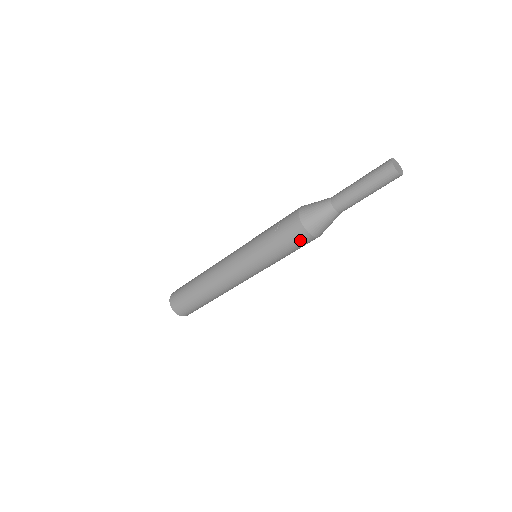
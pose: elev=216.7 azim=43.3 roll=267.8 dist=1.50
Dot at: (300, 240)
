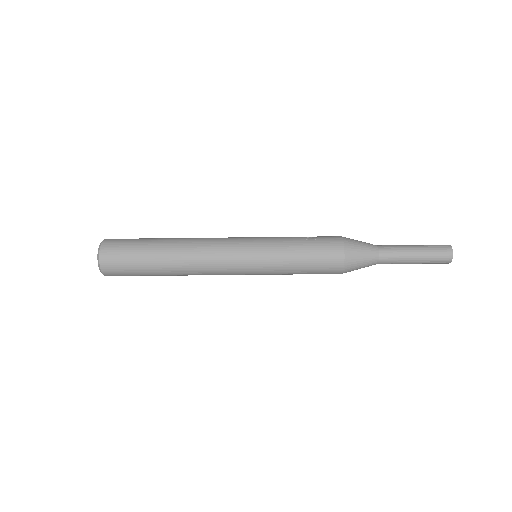
Dot at: (329, 261)
